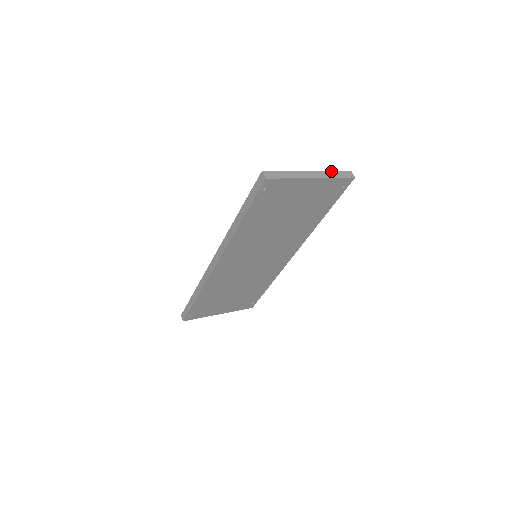
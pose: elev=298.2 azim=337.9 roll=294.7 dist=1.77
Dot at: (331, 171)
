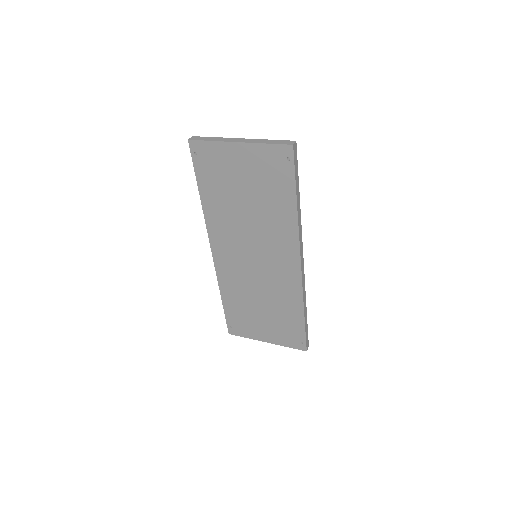
Dot at: (268, 140)
